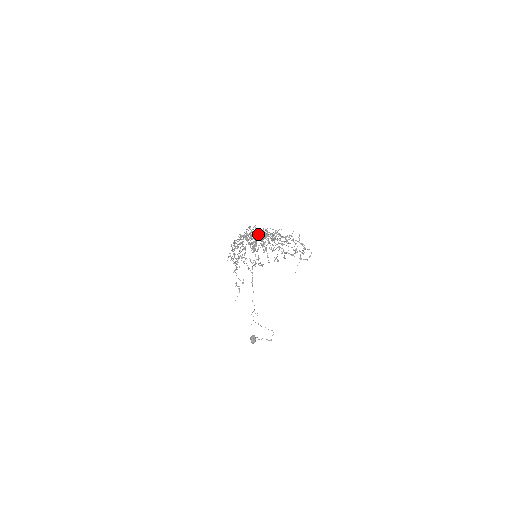
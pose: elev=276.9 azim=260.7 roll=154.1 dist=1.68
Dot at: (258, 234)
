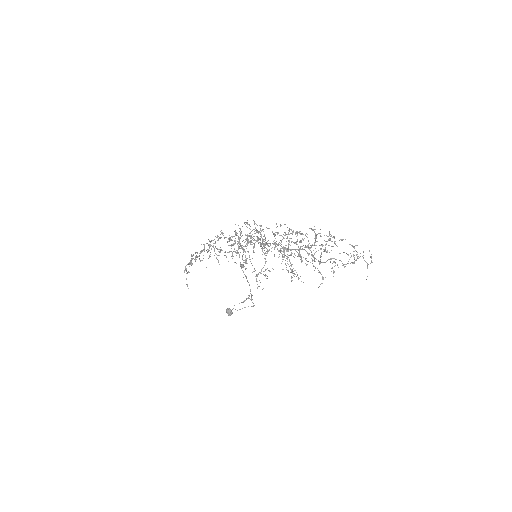
Dot at: (275, 243)
